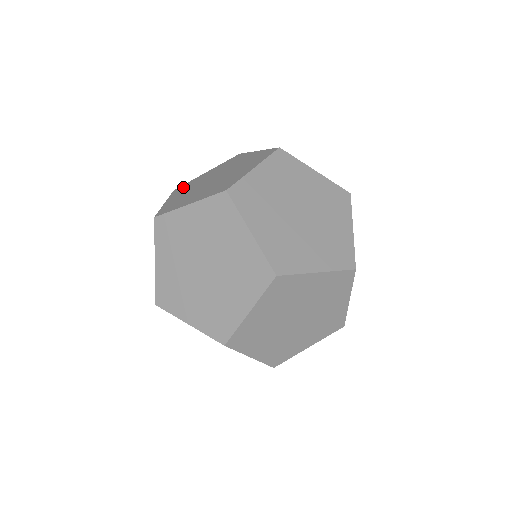
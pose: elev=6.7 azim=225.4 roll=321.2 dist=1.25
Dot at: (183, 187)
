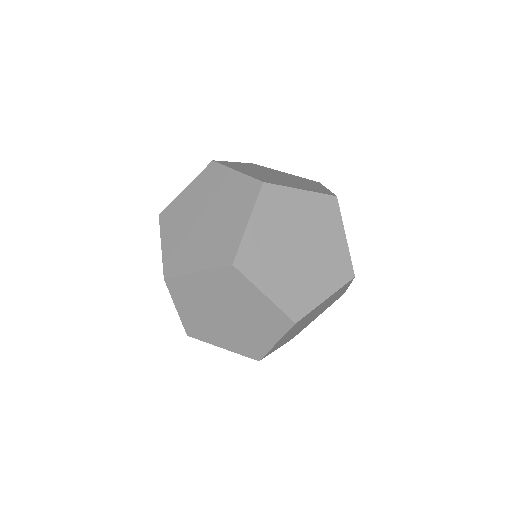
Dot at: occluded
